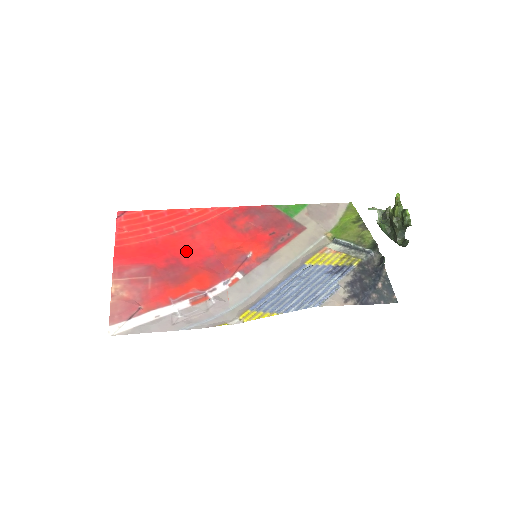
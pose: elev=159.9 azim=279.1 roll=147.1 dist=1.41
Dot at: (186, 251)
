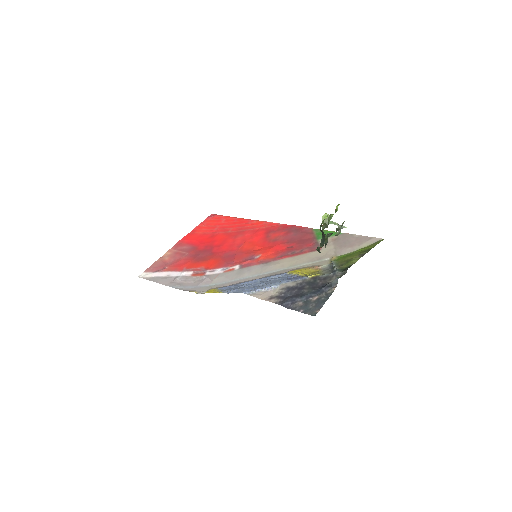
Dot at: (222, 244)
